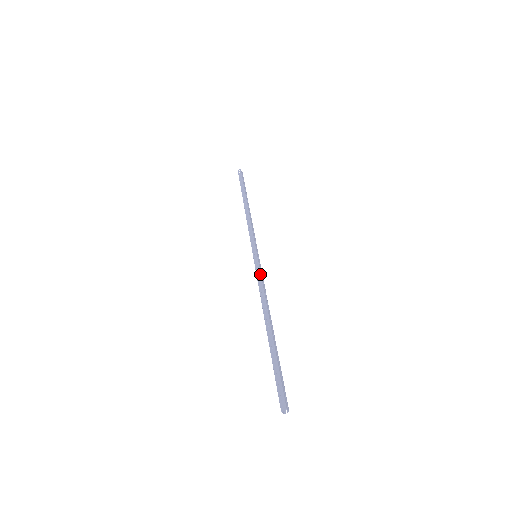
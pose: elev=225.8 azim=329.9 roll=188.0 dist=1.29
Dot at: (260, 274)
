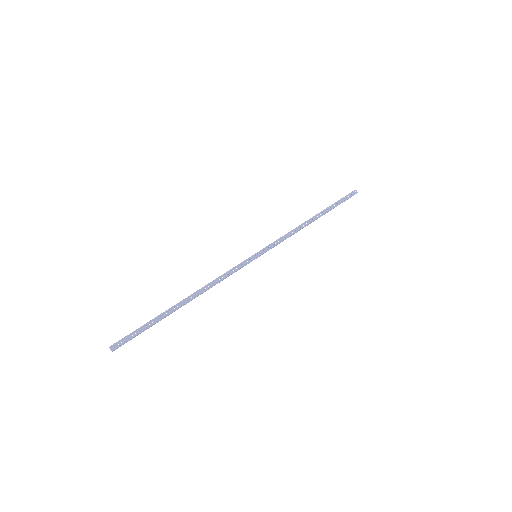
Dot at: (236, 270)
